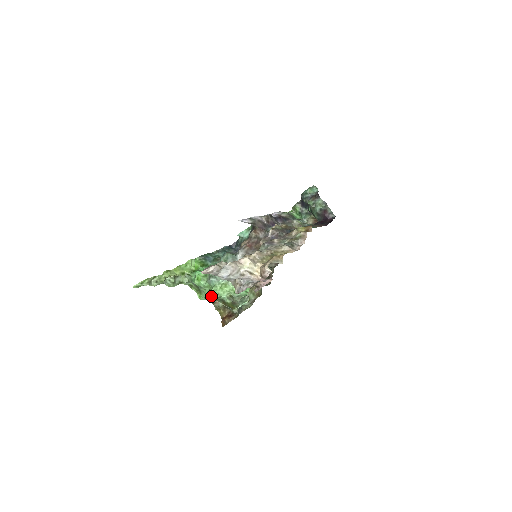
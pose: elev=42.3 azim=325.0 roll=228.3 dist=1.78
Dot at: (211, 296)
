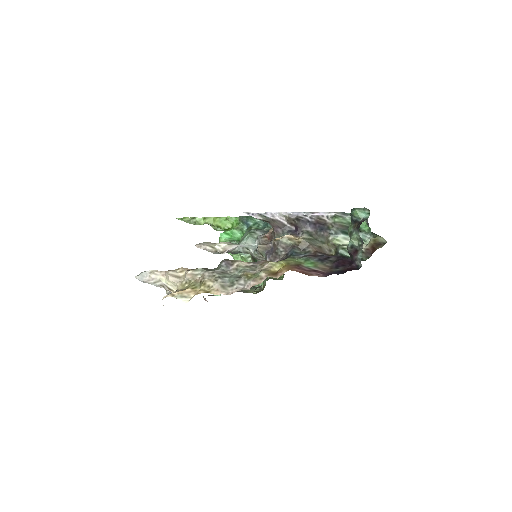
Dot at: occluded
